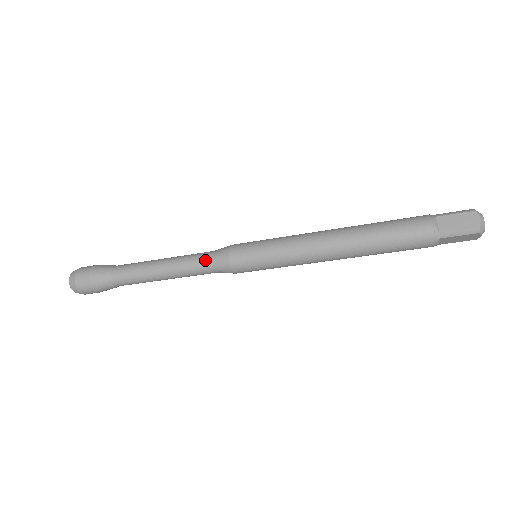
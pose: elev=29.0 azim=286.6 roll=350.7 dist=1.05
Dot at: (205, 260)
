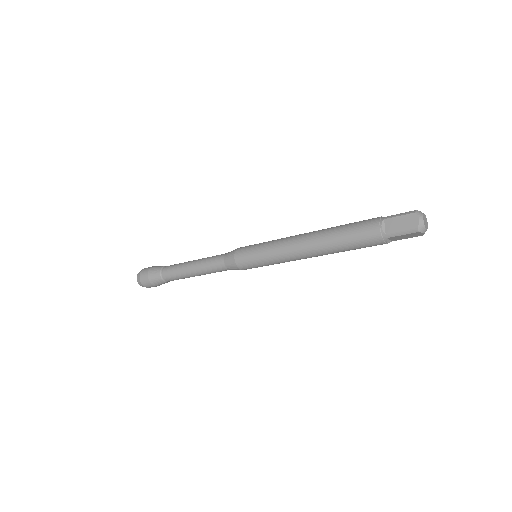
Dot at: (220, 261)
